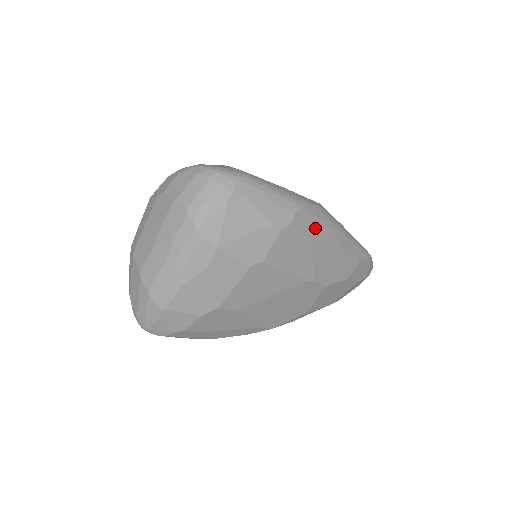
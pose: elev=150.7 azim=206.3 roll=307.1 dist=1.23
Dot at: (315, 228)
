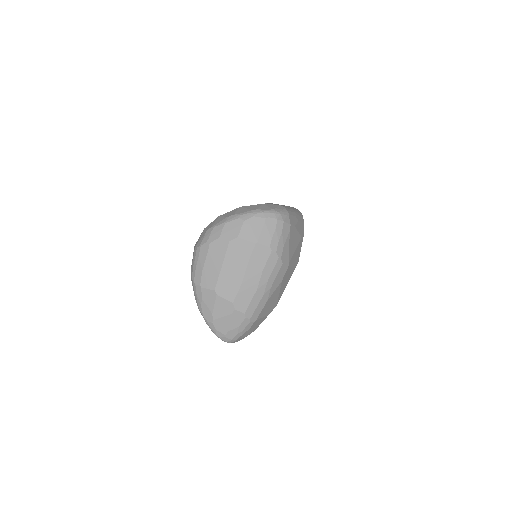
Dot at: occluded
